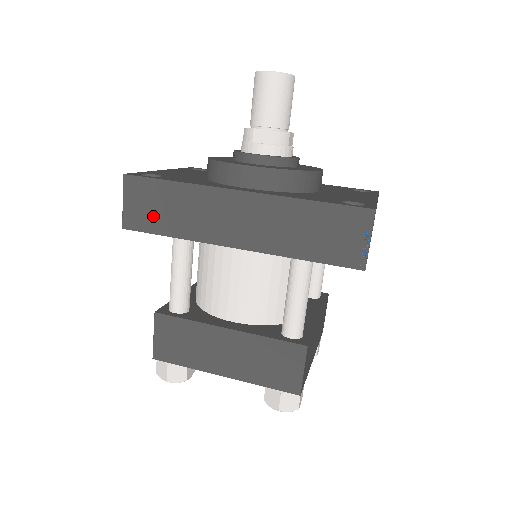
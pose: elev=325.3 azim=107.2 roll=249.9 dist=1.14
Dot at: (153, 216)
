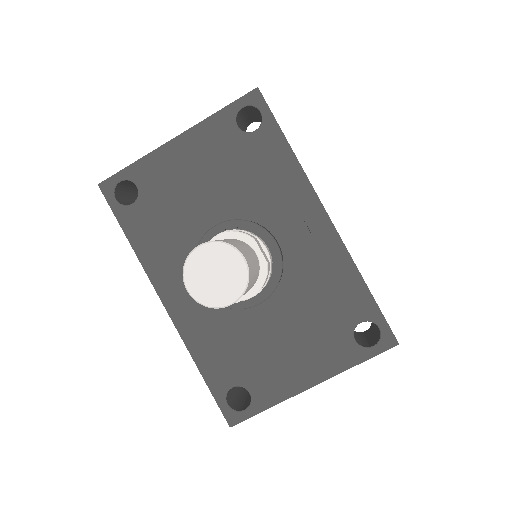
Dot at: occluded
